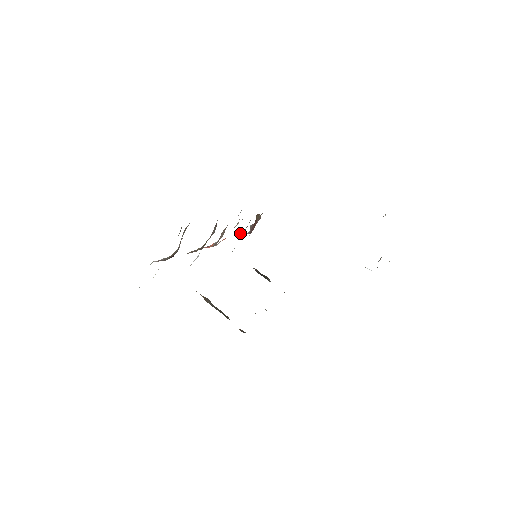
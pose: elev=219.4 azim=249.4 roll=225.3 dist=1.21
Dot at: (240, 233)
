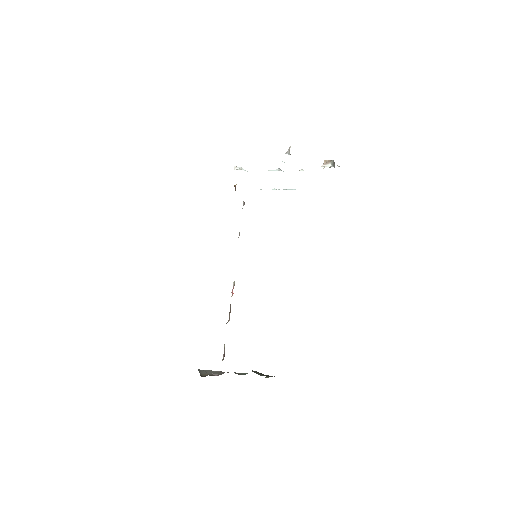
Dot at: occluded
